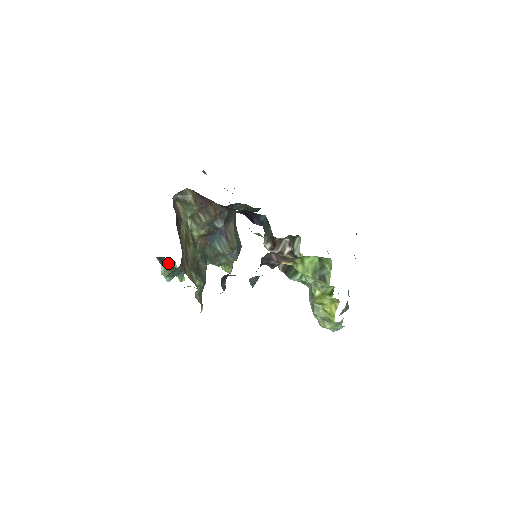
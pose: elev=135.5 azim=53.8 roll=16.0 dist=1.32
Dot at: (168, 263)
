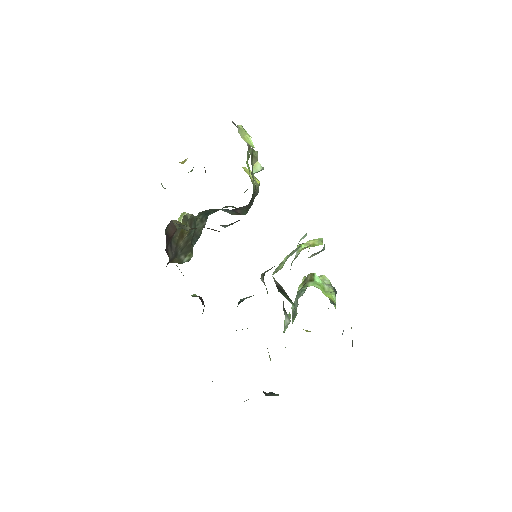
Dot at: occluded
